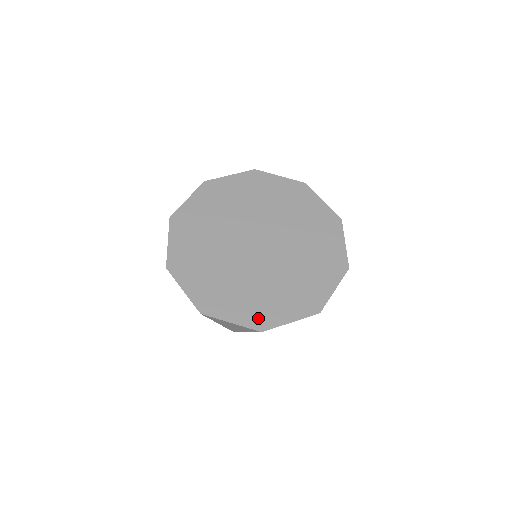
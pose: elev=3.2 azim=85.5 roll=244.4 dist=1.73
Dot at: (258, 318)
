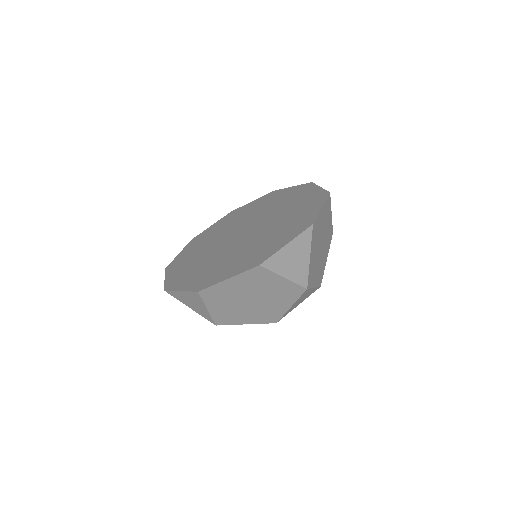
Dot at: (203, 282)
